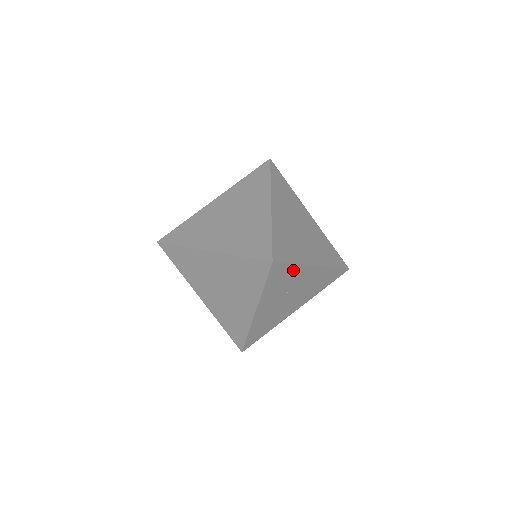
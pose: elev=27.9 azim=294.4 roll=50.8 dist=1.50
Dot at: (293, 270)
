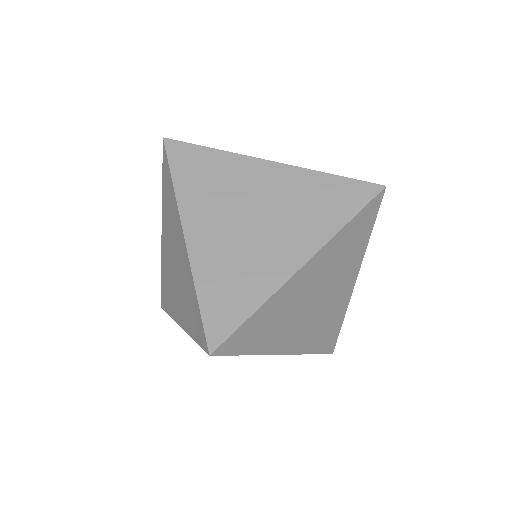
Dot at: (361, 245)
